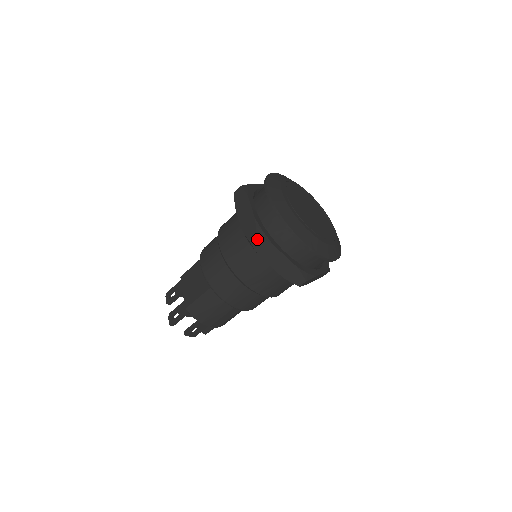
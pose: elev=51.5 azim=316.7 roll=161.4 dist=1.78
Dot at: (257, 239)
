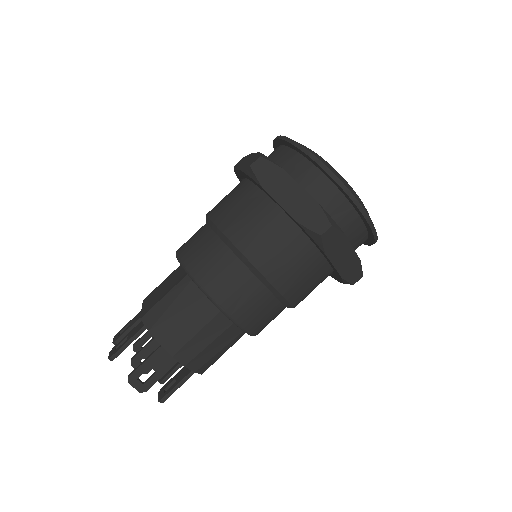
Dot at: (261, 162)
